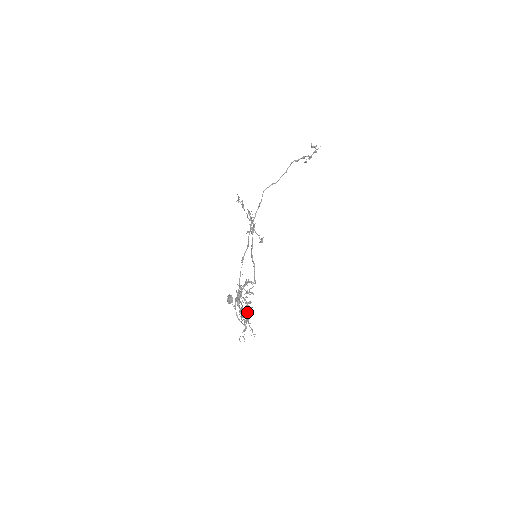
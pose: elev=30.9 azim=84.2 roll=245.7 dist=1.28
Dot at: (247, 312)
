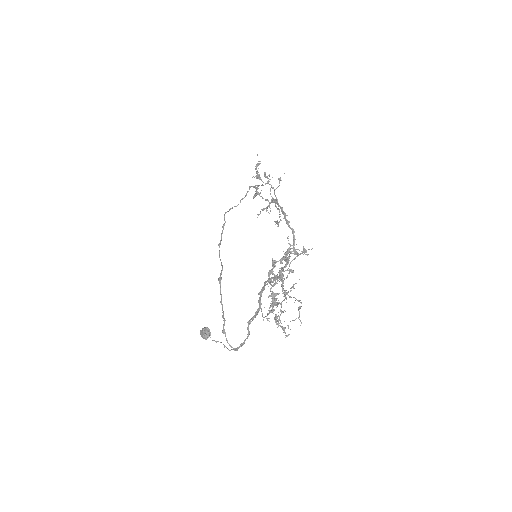
Dot at: occluded
